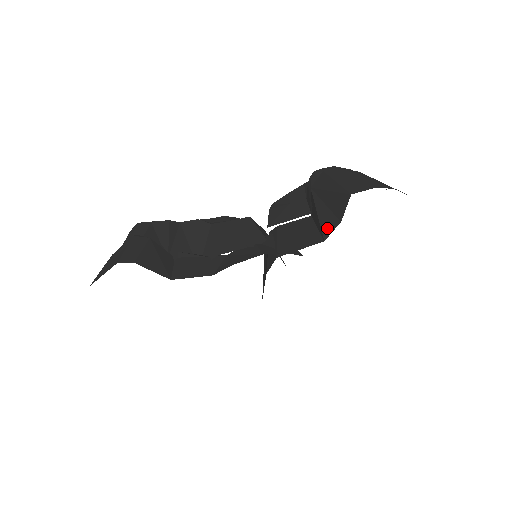
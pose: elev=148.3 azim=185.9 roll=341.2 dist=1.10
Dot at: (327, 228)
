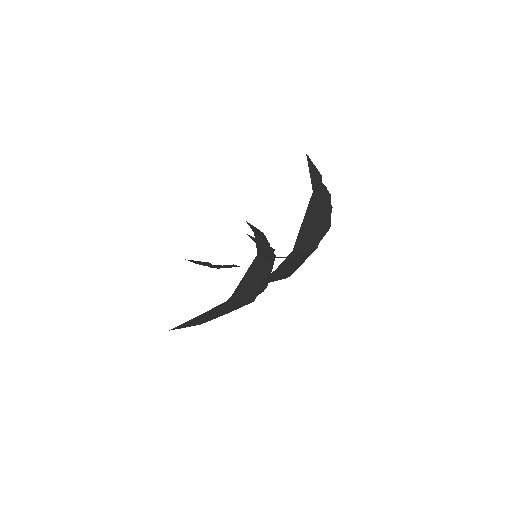
Dot at: occluded
